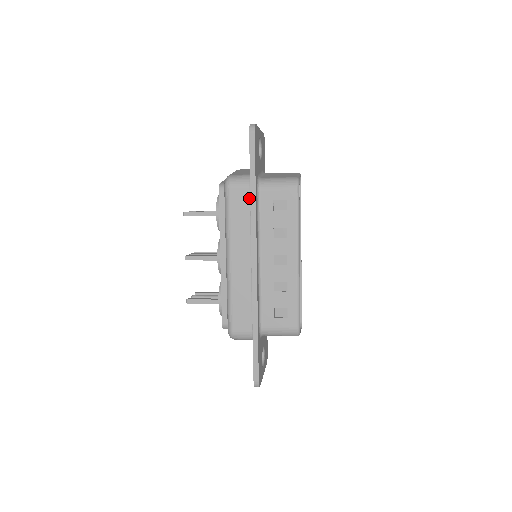
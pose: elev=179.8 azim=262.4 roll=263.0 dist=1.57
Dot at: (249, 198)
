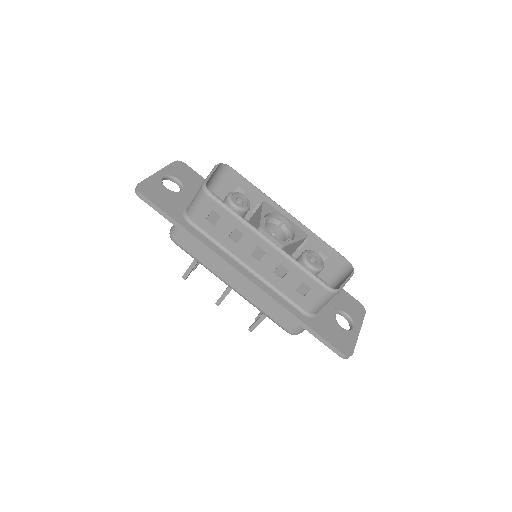
Dot at: occluded
